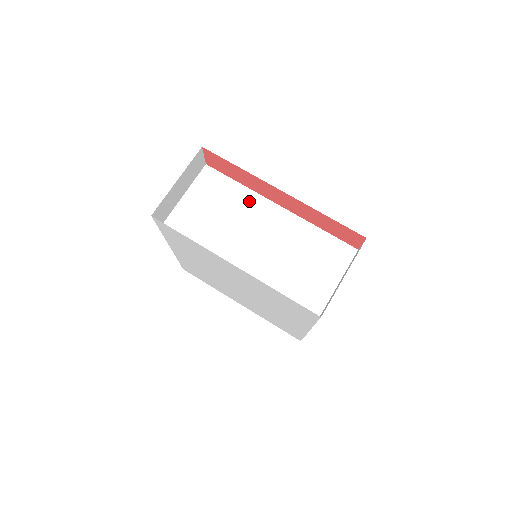
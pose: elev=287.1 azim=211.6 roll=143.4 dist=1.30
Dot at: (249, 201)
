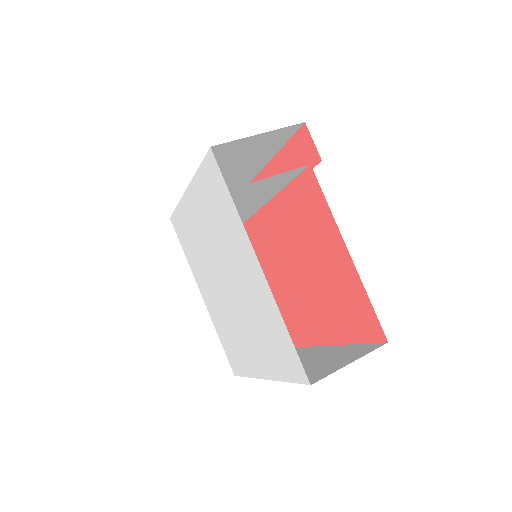
Dot at: (257, 210)
